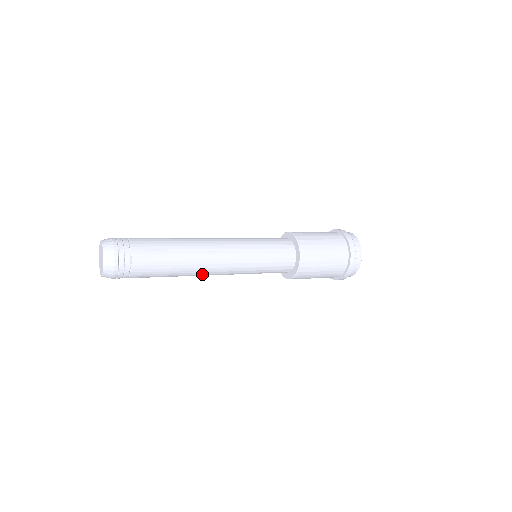
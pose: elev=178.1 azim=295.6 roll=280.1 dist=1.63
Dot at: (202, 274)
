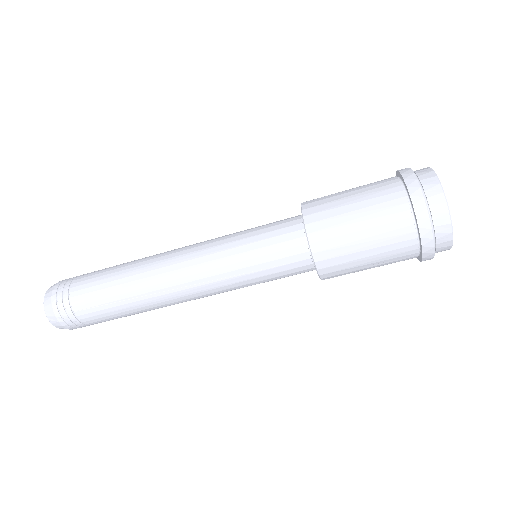
Dot at: (160, 275)
